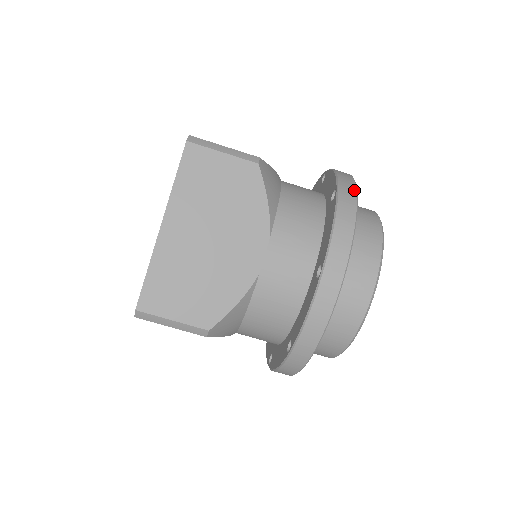
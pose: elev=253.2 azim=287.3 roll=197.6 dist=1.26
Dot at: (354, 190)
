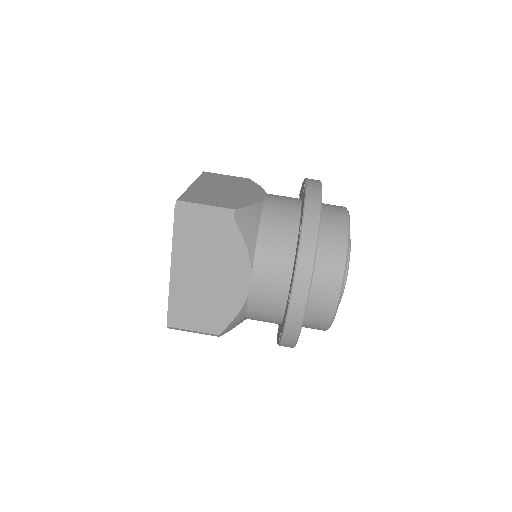
Dot at: occluded
